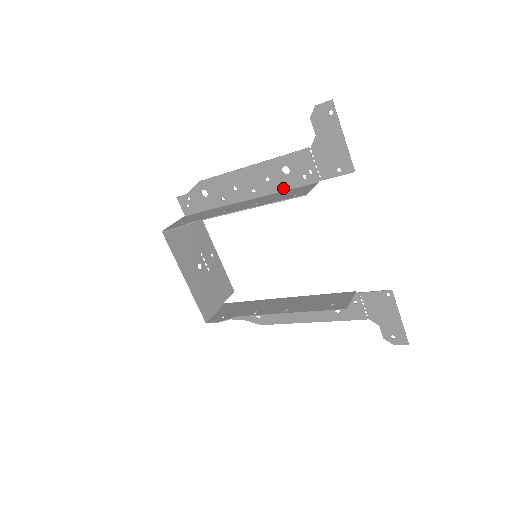
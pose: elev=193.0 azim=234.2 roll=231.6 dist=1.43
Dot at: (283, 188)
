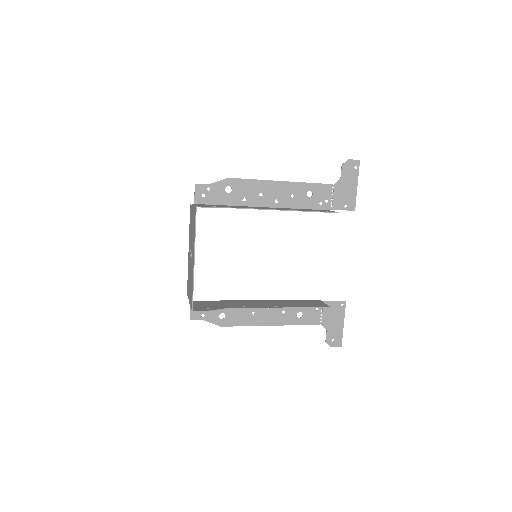
Dot at: (301, 206)
